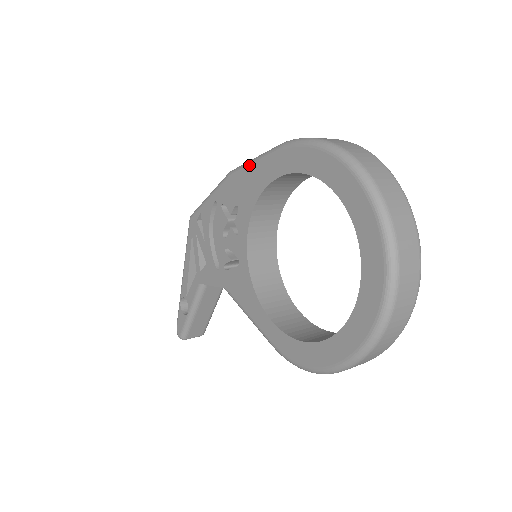
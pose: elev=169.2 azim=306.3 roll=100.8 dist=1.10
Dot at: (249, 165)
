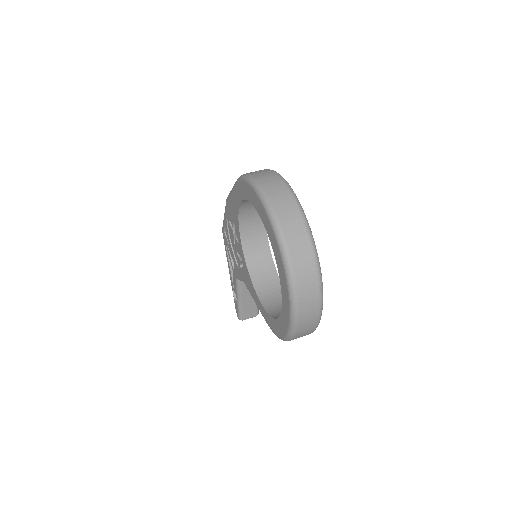
Dot at: (230, 193)
